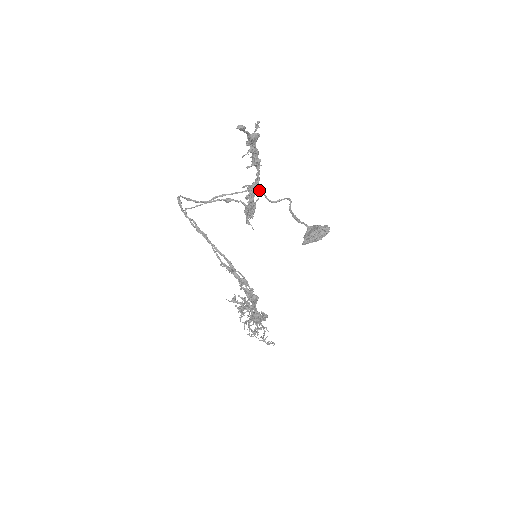
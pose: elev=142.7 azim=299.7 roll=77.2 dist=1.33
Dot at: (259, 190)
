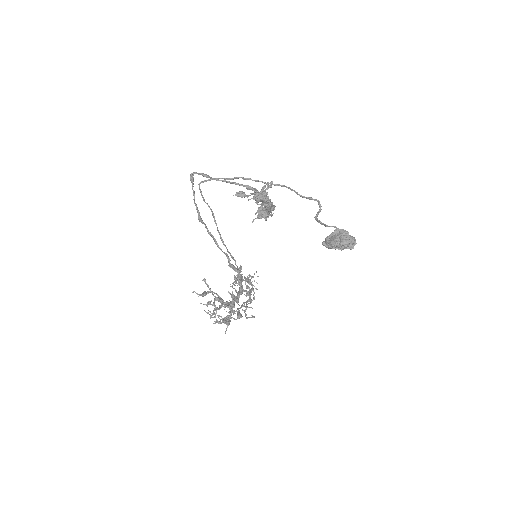
Dot at: (288, 187)
